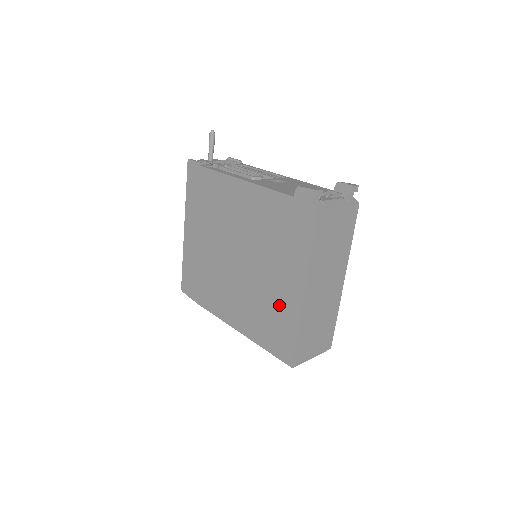
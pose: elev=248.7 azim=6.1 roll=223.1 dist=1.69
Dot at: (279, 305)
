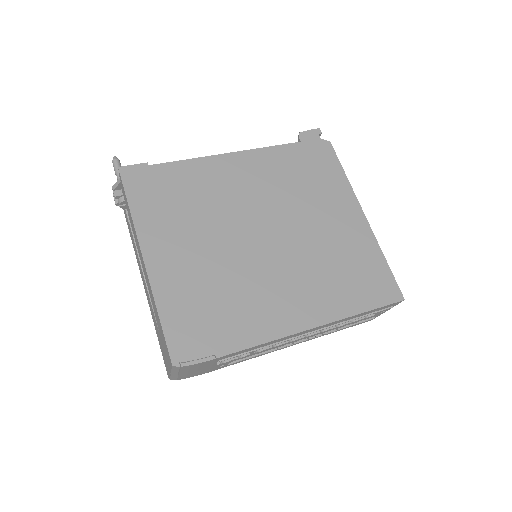
Dot at: (348, 245)
